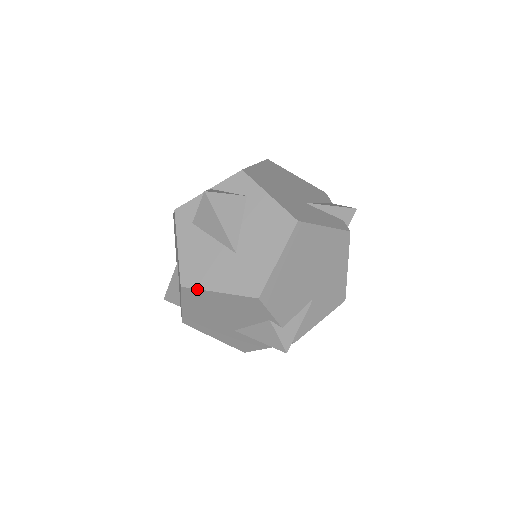
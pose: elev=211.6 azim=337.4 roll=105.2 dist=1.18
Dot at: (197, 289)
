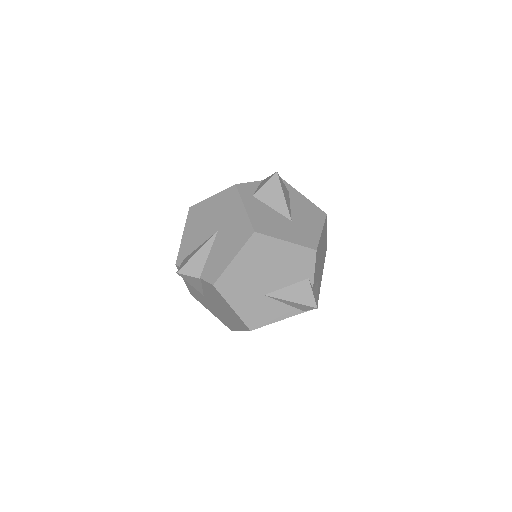
Dot at: (268, 236)
